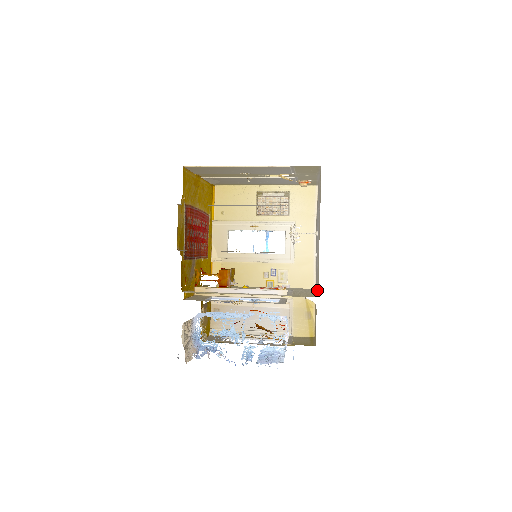
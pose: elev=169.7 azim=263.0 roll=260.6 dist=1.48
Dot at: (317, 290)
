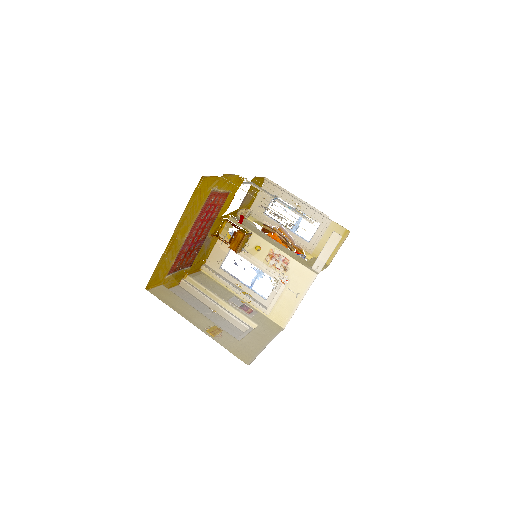
Dot at: occluded
